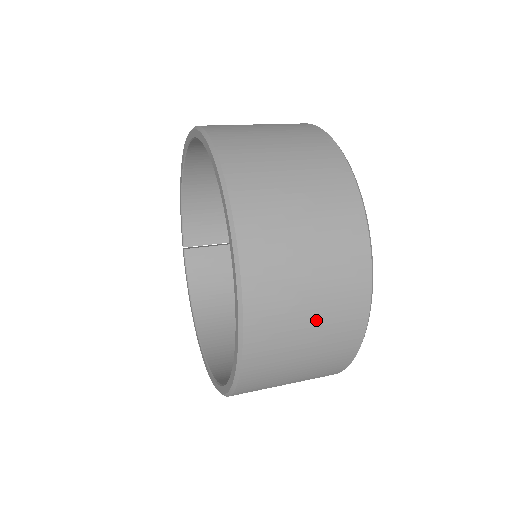
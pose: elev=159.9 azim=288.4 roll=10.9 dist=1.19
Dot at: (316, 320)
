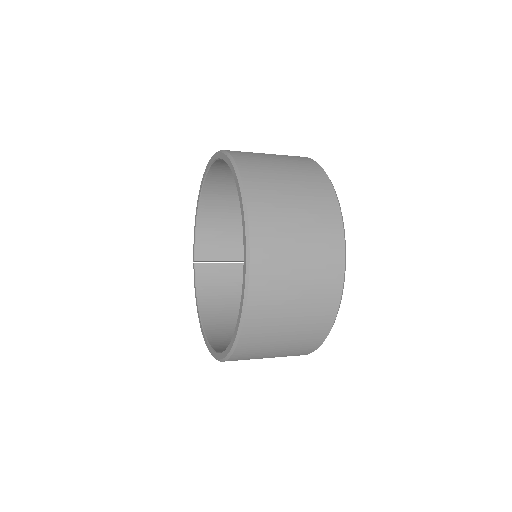
Dot at: (303, 279)
